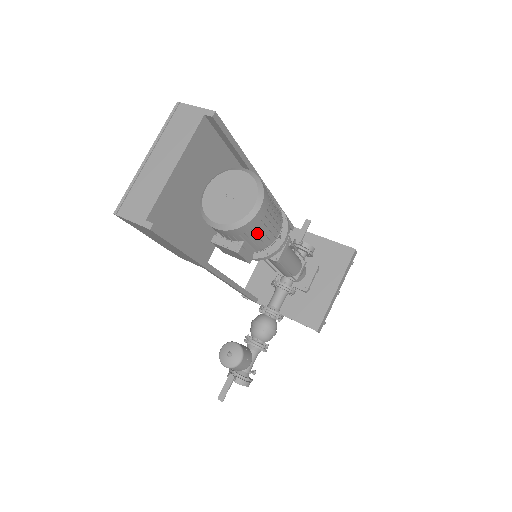
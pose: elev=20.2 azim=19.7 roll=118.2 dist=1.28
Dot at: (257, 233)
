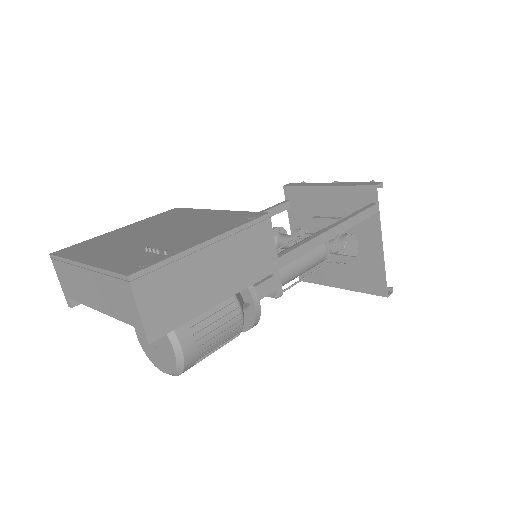
Dot at: occluded
